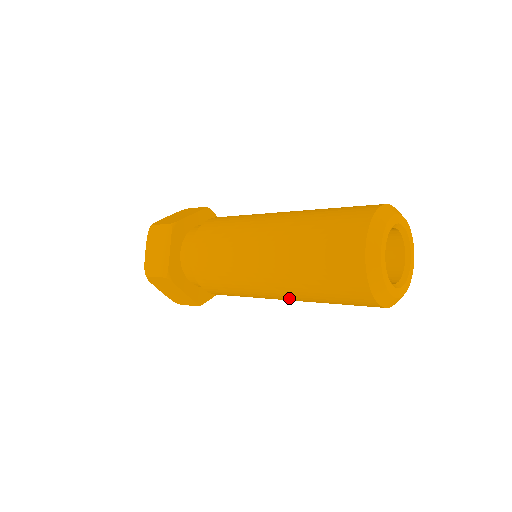
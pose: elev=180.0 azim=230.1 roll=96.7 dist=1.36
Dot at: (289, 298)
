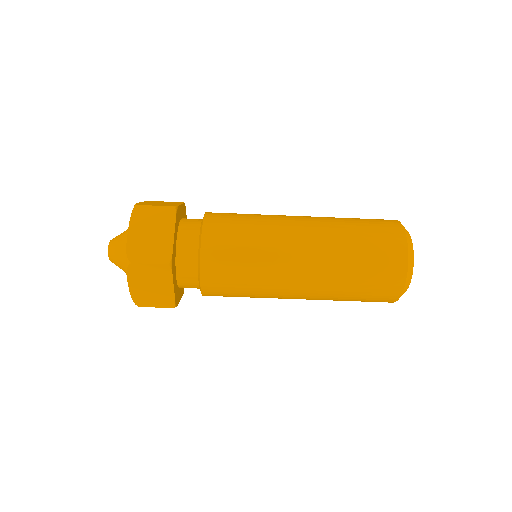
Dot at: (315, 253)
